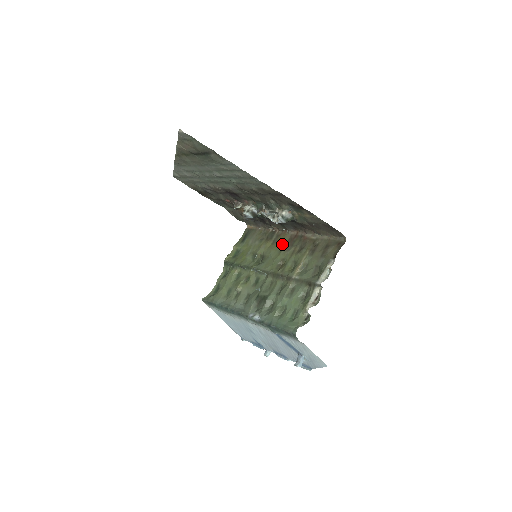
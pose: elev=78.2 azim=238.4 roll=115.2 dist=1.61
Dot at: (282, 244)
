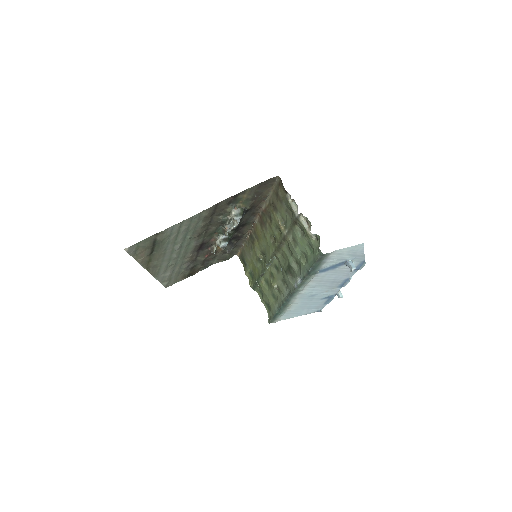
Dot at: (261, 232)
